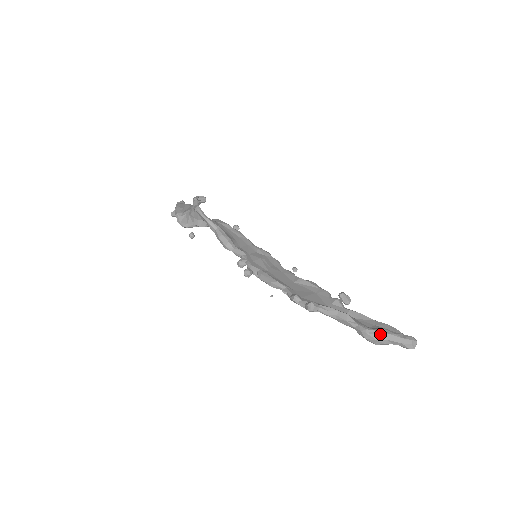
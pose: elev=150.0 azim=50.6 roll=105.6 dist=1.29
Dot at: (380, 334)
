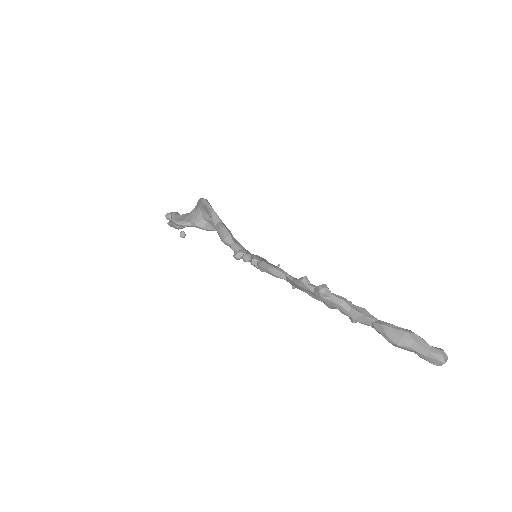
Dot at: (406, 331)
